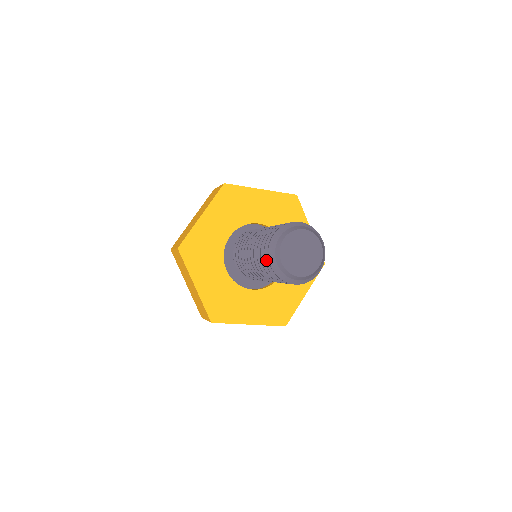
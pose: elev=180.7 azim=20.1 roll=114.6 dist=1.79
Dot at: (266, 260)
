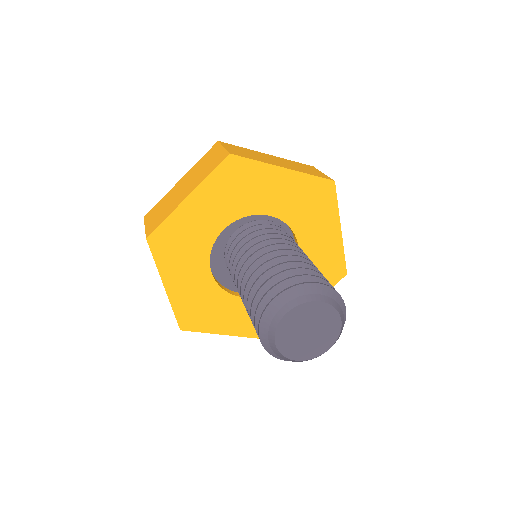
Dot at: (256, 323)
